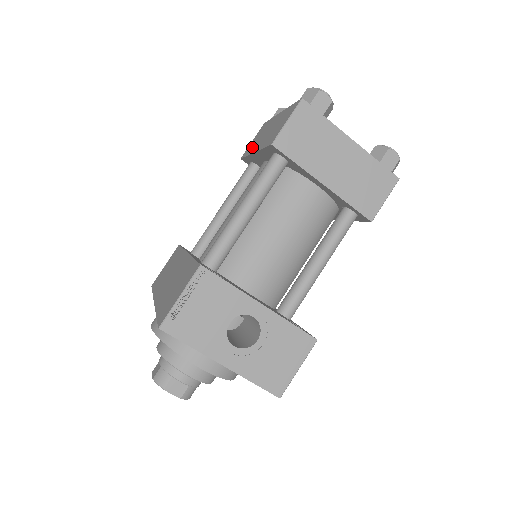
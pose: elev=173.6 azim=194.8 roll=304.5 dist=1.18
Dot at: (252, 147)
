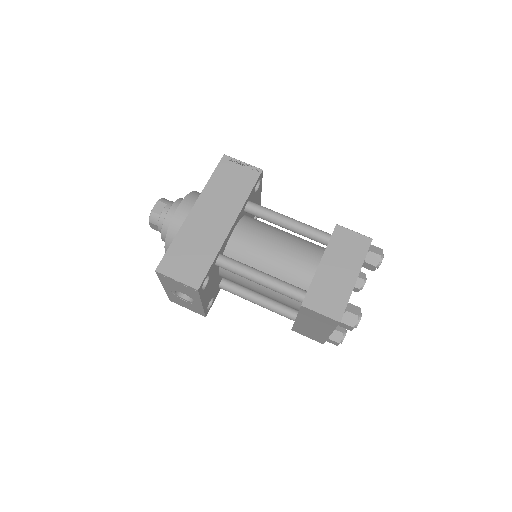
Dot at: (336, 246)
